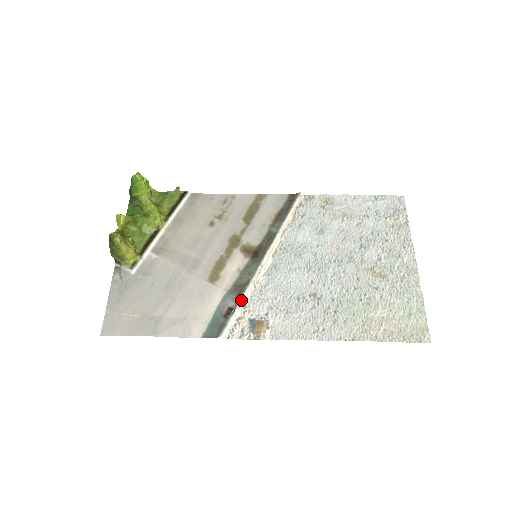
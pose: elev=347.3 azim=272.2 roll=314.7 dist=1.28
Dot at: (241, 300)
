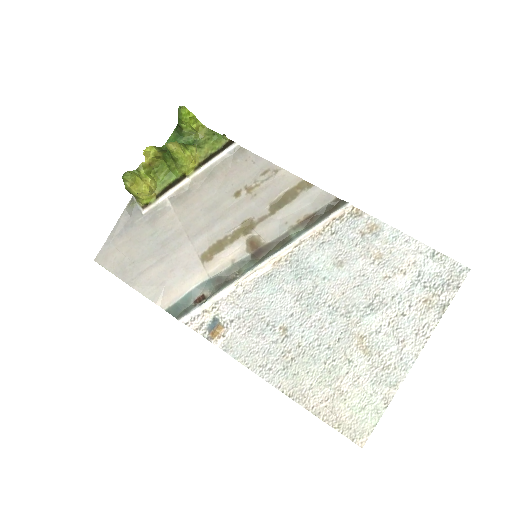
Dot at: (215, 295)
